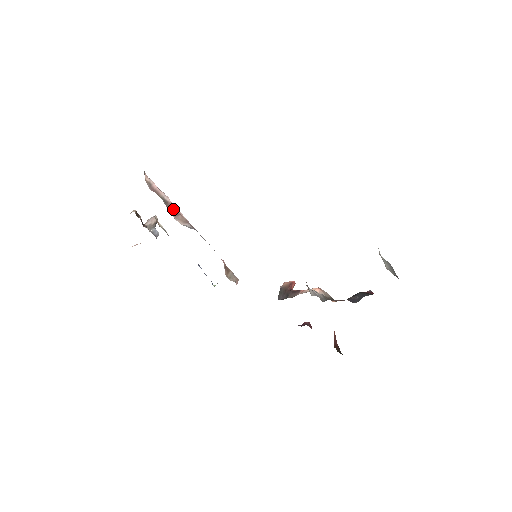
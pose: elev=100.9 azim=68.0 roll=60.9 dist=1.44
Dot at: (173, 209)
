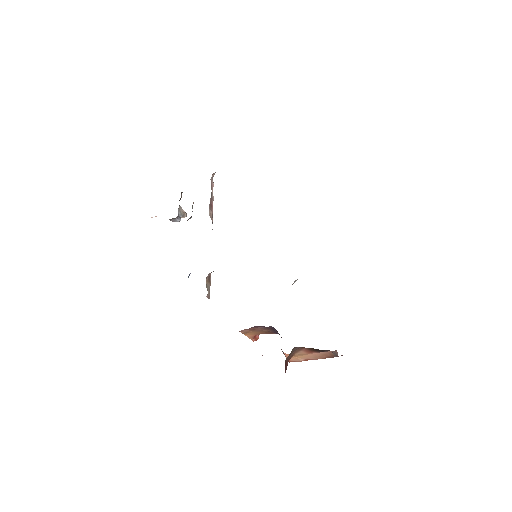
Dot at: (211, 205)
